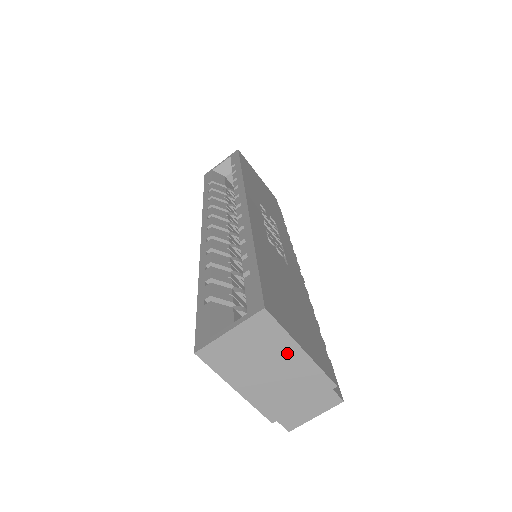
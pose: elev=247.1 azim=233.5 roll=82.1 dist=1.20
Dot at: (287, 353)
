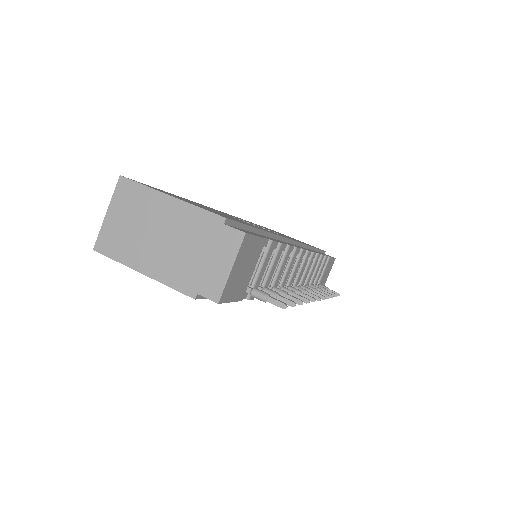
Dot at: (160, 207)
